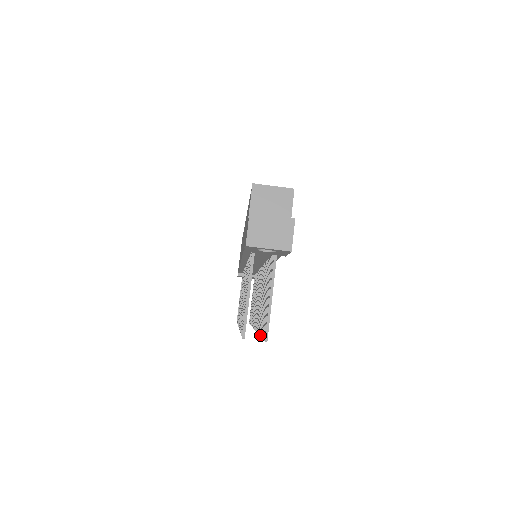
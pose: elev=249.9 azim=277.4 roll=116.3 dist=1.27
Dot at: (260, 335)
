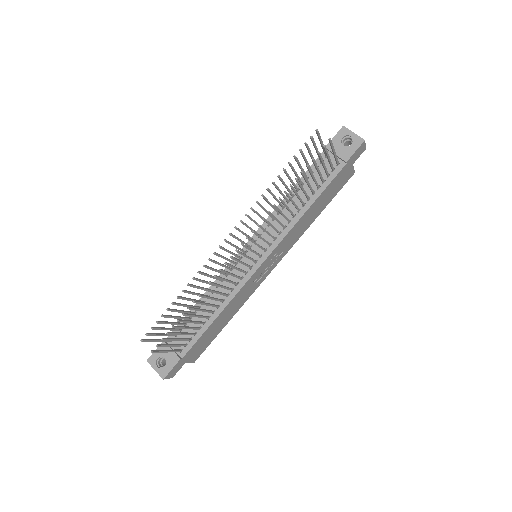
Dot at: (296, 178)
